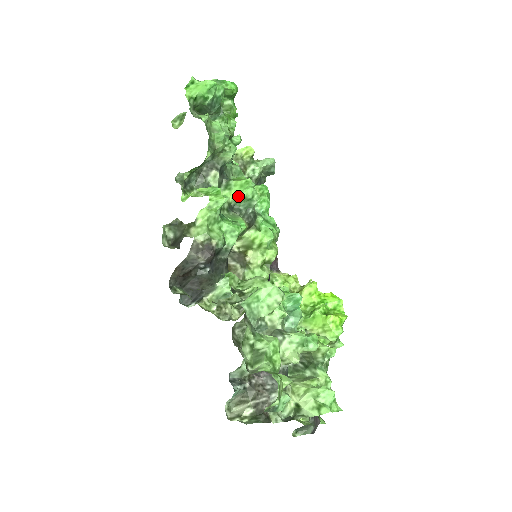
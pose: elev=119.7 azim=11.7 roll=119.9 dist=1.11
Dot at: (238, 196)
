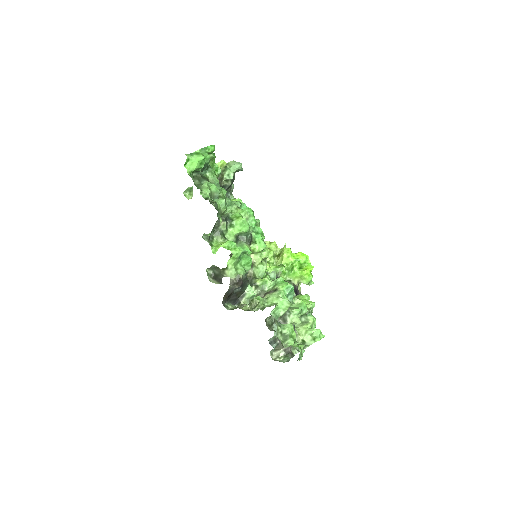
Dot at: (240, 232)
